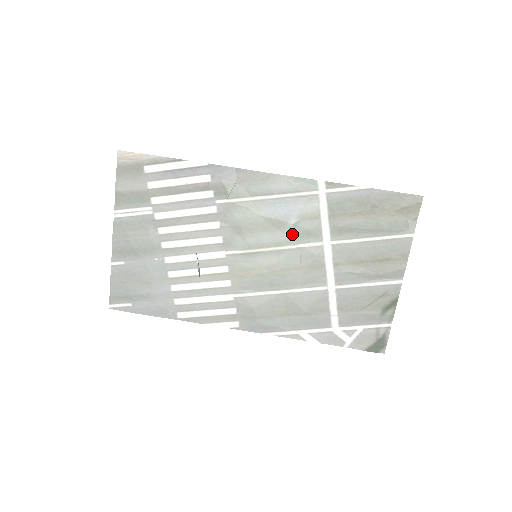
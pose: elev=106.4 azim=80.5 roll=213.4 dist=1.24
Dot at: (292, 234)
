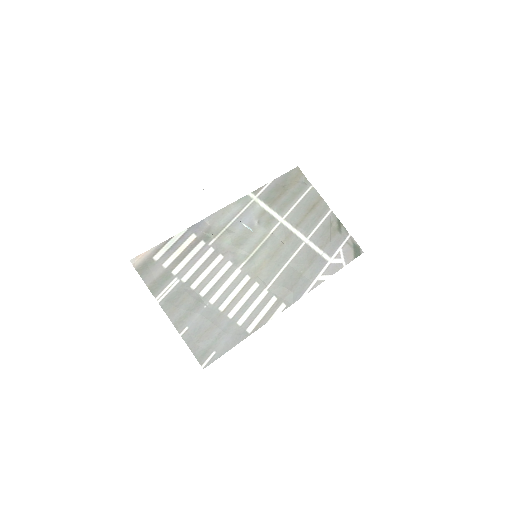
Dot at: (262, 229)
